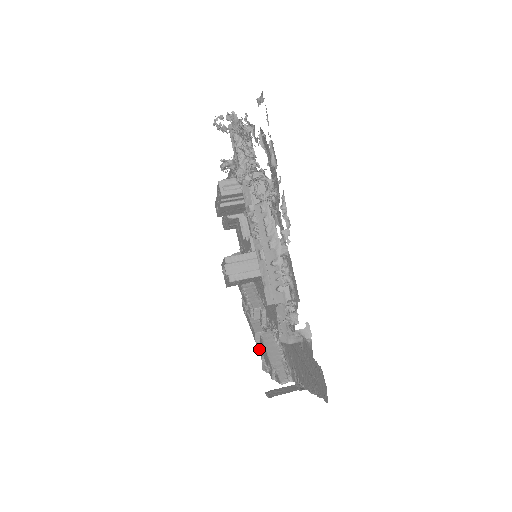
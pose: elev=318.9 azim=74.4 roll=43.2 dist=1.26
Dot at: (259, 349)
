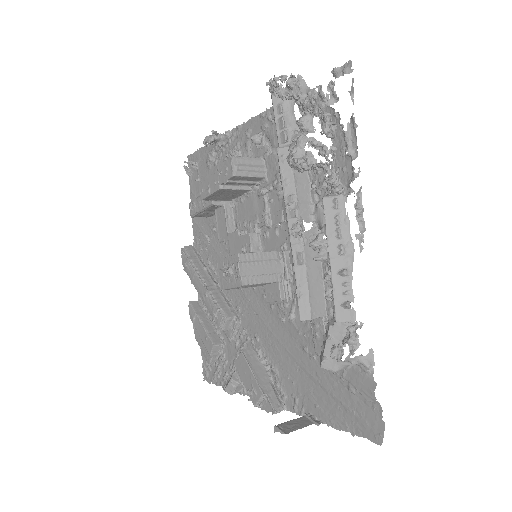
Dot at: (210, 364)
